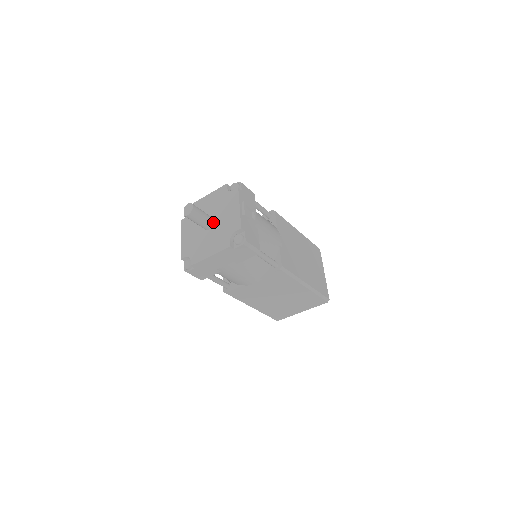
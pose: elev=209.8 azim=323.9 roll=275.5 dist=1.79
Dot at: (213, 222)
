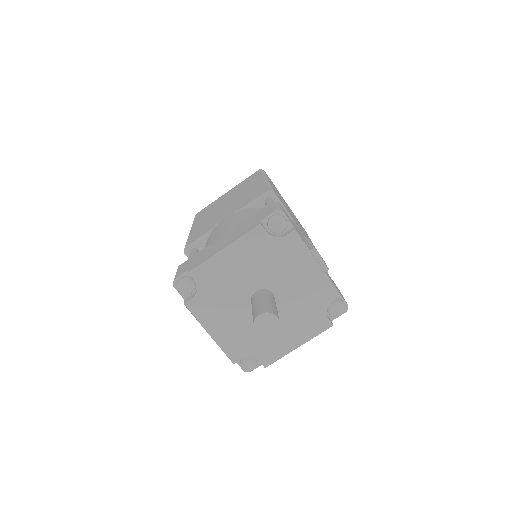
Dot at: (274, 297)
